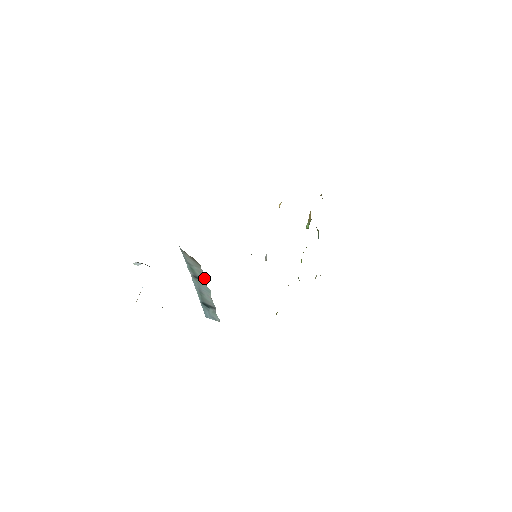
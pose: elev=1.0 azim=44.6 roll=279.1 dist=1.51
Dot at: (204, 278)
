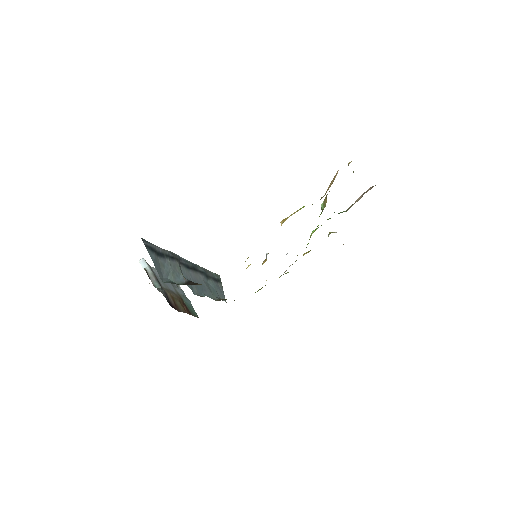
Dot at: occluded
